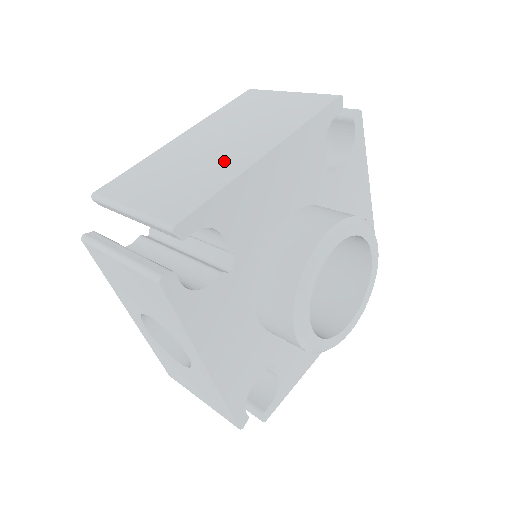
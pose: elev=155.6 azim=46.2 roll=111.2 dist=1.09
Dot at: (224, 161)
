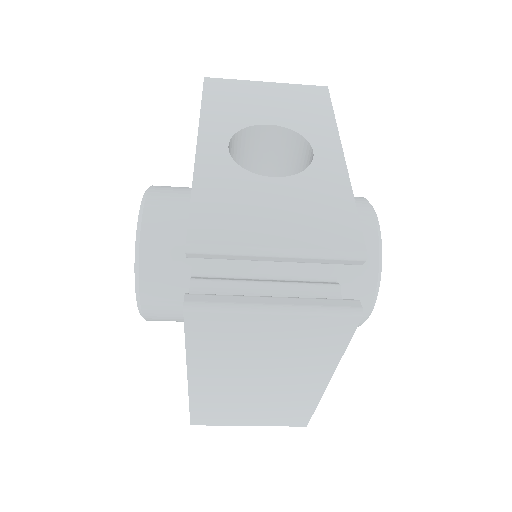
Dot at: occluded
